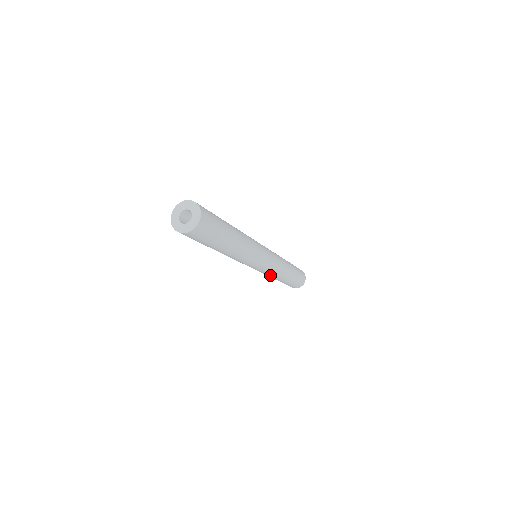
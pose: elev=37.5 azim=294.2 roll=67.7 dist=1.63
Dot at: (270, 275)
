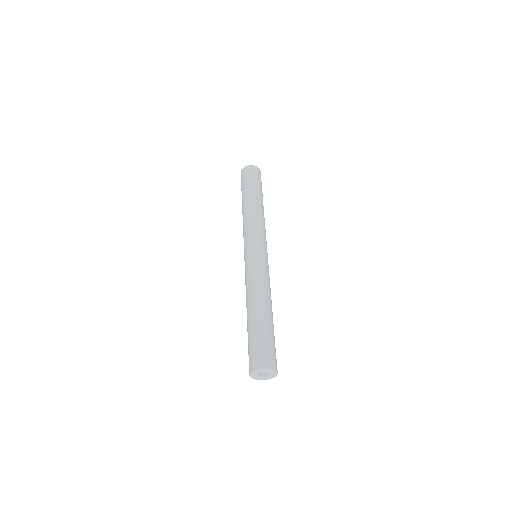
Dot at: occluded
